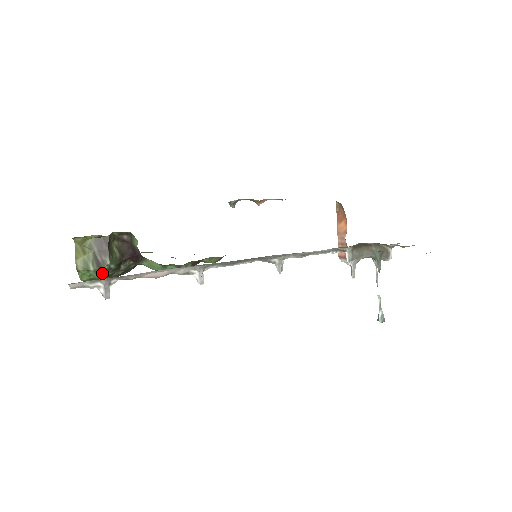
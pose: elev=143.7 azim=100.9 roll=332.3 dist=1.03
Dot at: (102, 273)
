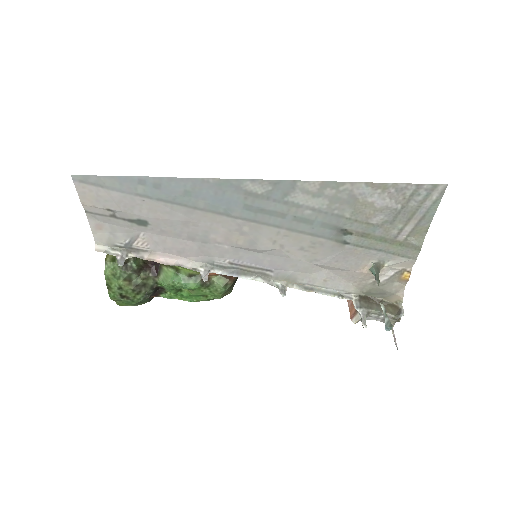
Dot at: (124, 269)
